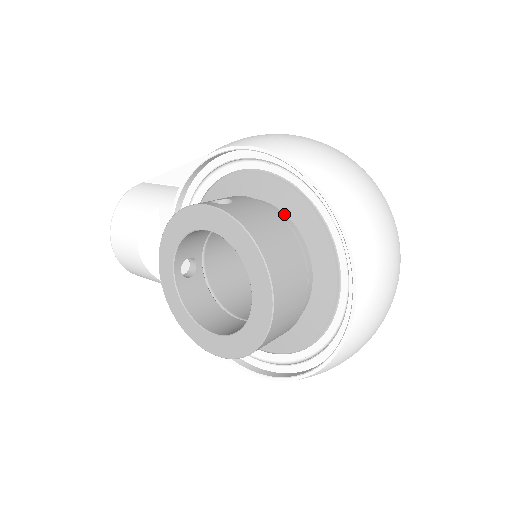
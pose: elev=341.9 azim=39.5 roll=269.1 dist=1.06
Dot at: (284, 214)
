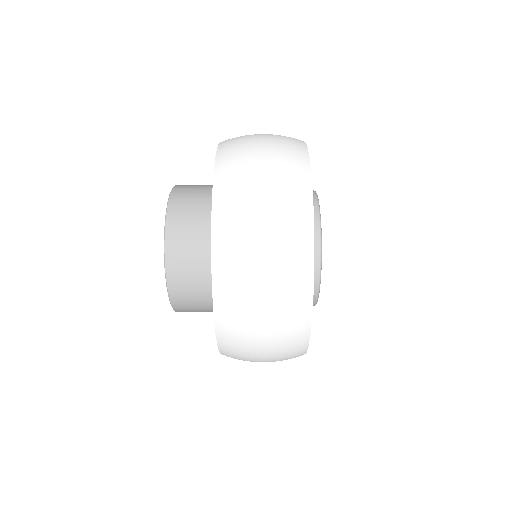
Dot at: occluded
